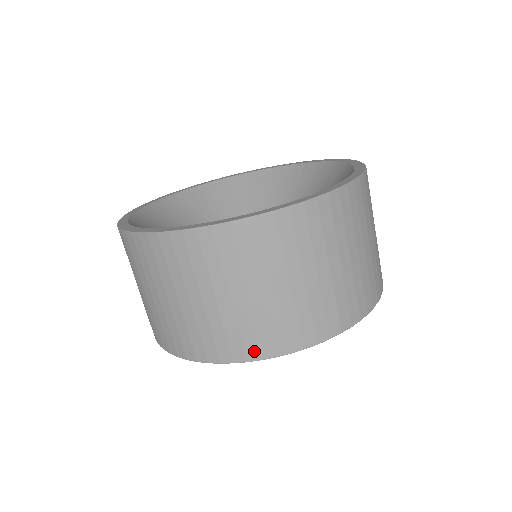
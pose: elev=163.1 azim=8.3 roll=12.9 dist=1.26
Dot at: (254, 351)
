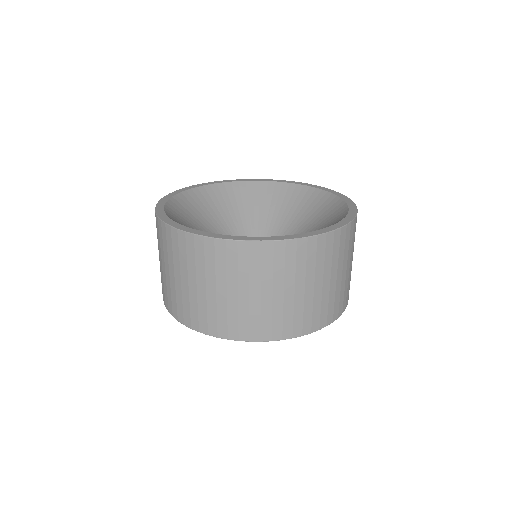
Dot at: (337, 313)
